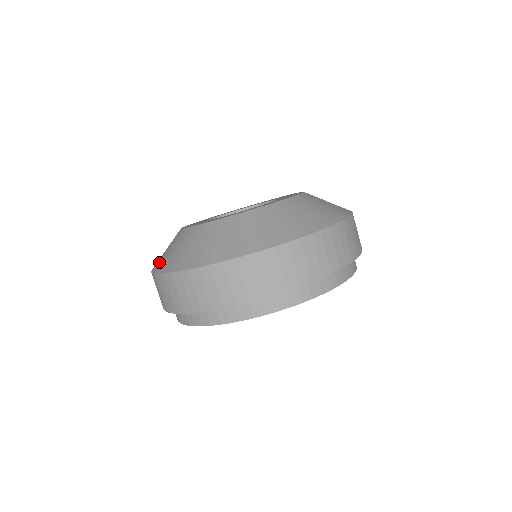
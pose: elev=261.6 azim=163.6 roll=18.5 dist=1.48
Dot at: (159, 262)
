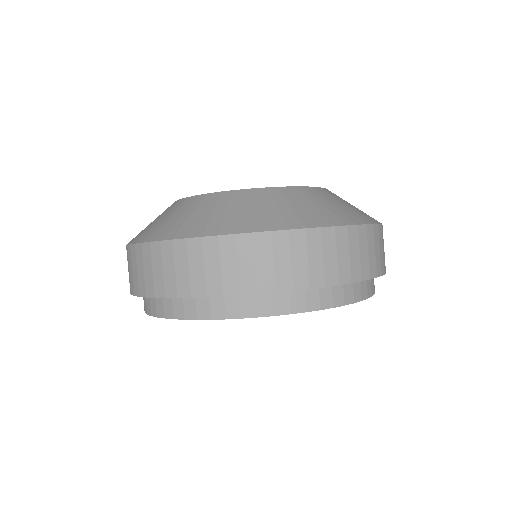
Dot at: (138, 234)
